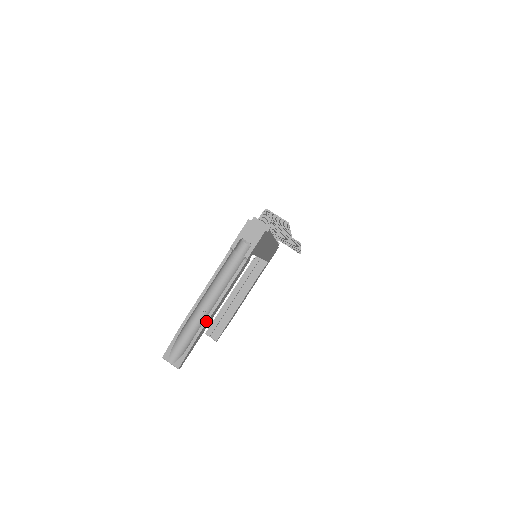
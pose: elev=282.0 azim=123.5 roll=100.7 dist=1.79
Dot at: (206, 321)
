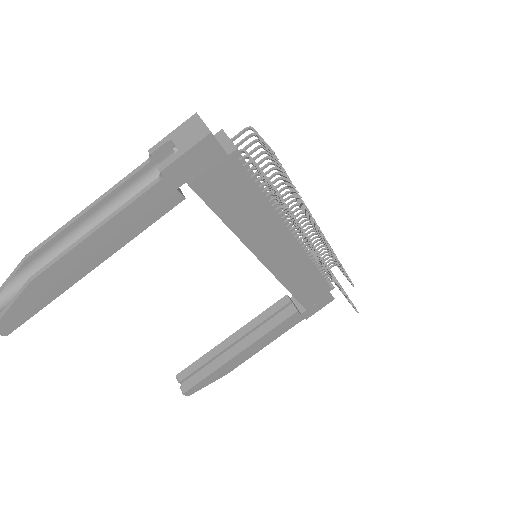
Dot at: (55, 260)
